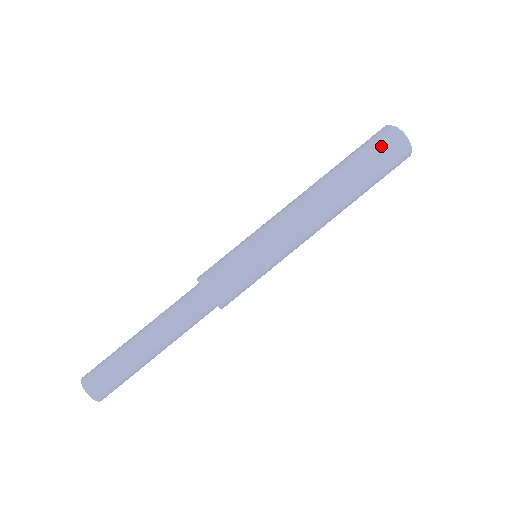
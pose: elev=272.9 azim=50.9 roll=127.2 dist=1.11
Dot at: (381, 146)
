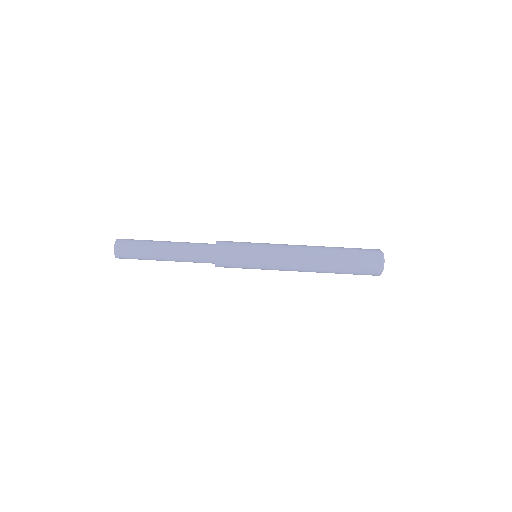
Dot at: (365, 271)
